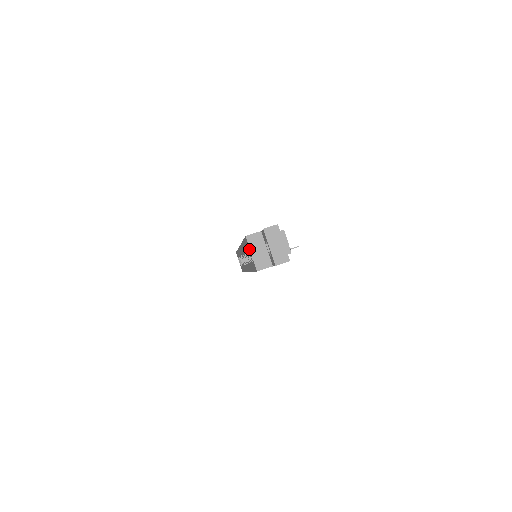
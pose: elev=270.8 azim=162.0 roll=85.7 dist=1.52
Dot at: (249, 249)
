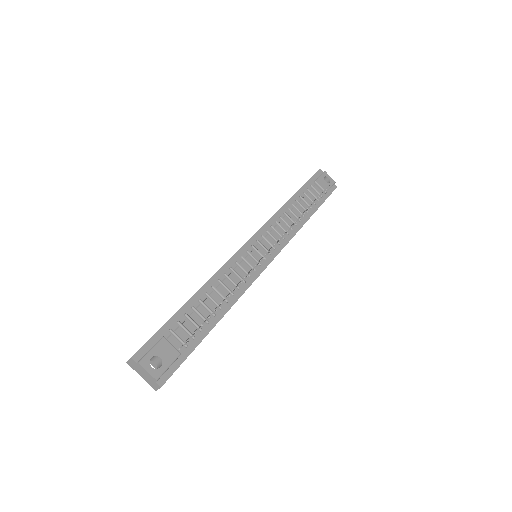
Dot at: occluded
